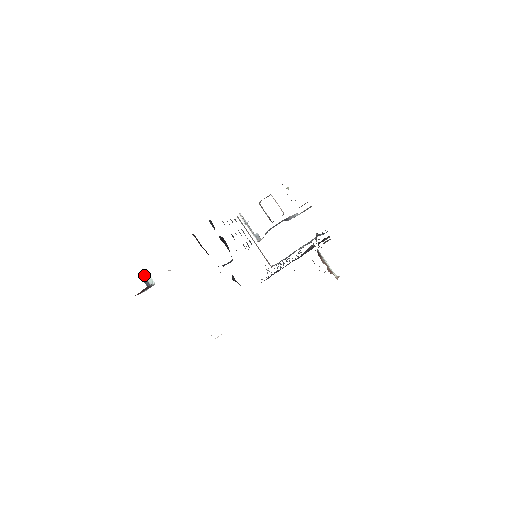
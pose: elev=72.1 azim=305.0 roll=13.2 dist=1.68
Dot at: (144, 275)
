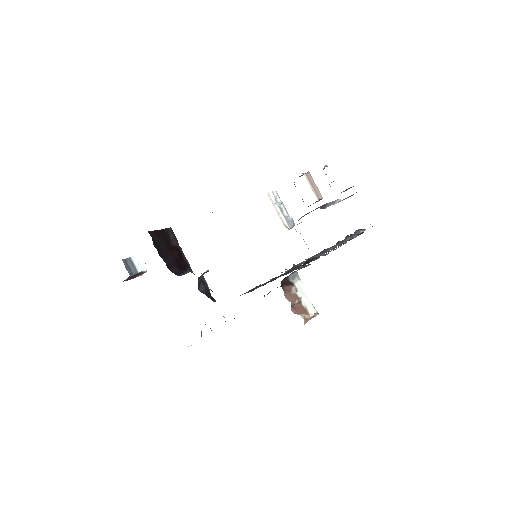
Dot at: (133, 261)
